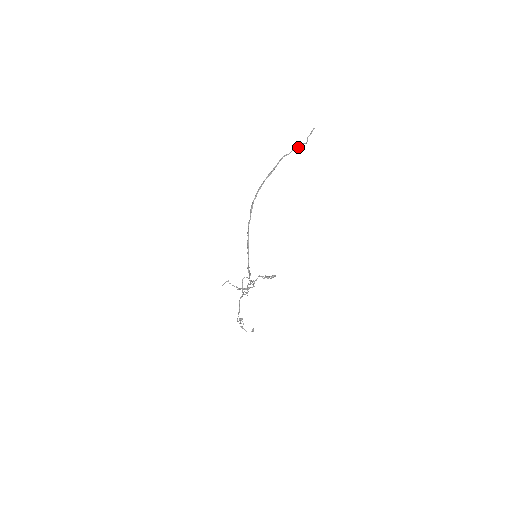
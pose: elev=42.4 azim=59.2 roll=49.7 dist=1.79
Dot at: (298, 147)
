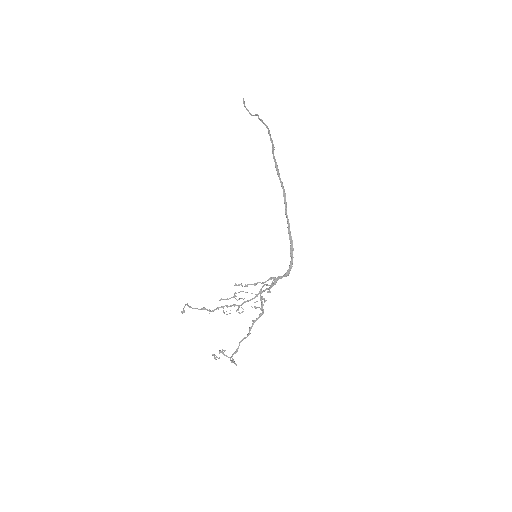
Dot at: occluded
